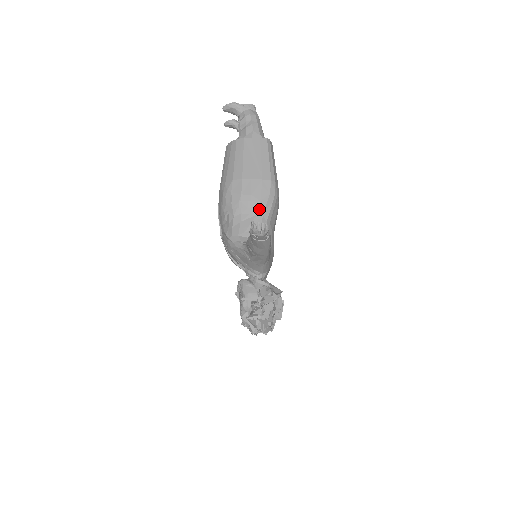
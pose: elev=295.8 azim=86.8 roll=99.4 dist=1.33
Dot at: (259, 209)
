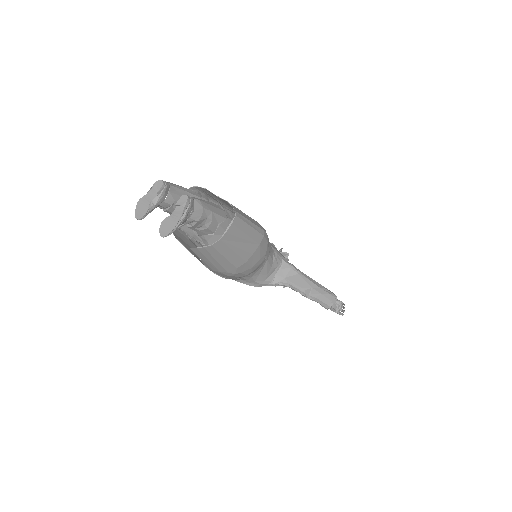
Dot at: (267, 257)
